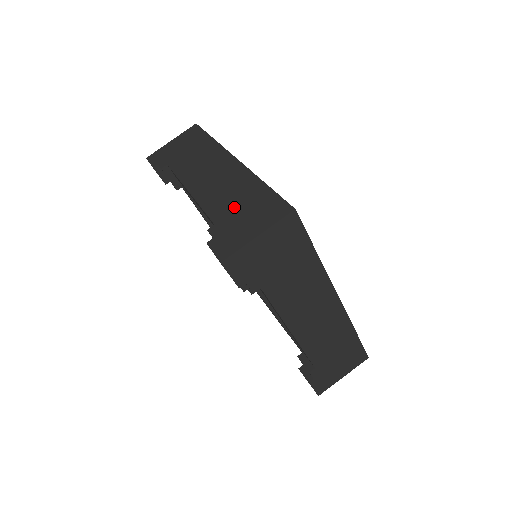
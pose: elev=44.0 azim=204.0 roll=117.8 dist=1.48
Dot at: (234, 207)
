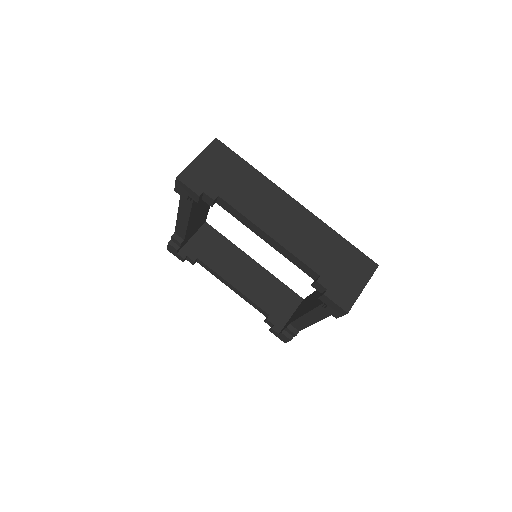
Dot at: occluded
